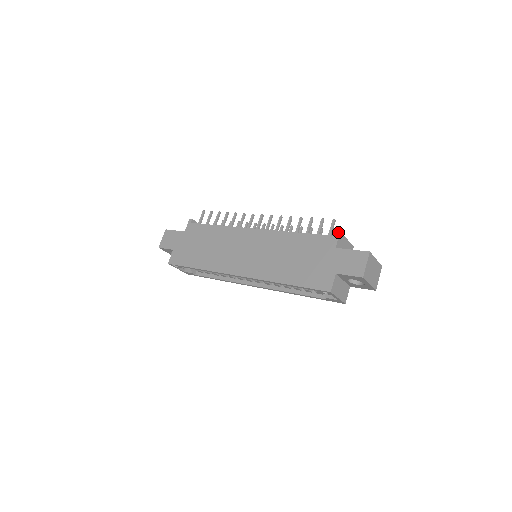
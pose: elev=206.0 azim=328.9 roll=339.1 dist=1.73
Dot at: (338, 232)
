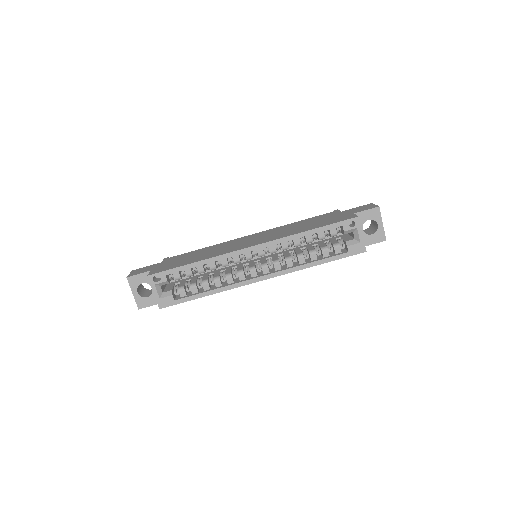
Dot at: occluded
